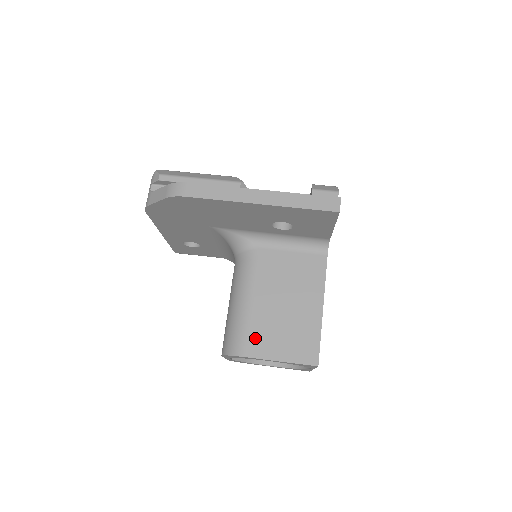
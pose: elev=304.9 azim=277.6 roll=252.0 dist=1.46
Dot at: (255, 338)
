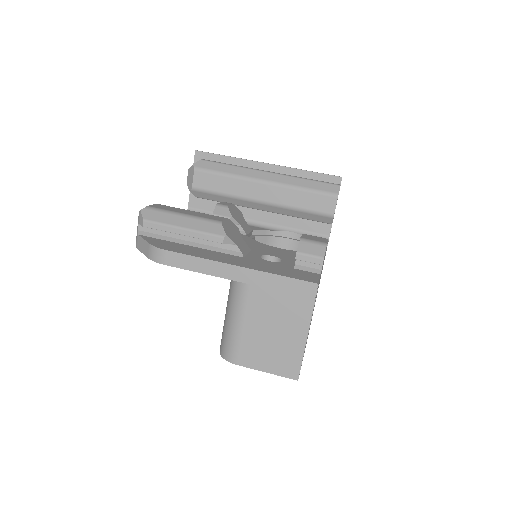
Dot at: (245, 351)
